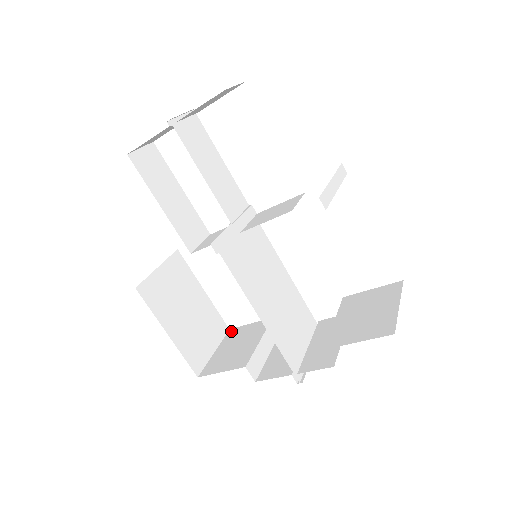
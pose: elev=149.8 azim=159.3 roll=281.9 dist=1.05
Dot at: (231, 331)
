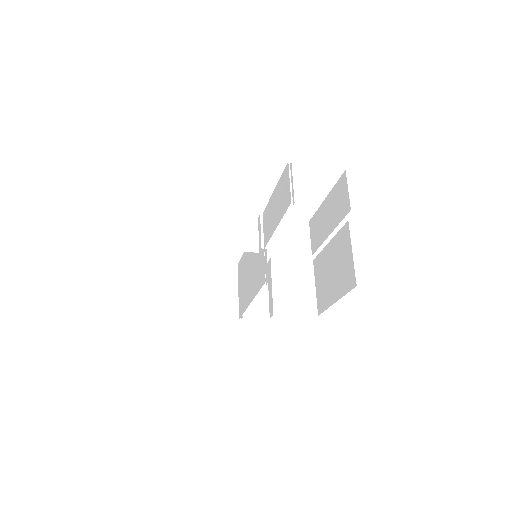
Dot at: (166, 256)
